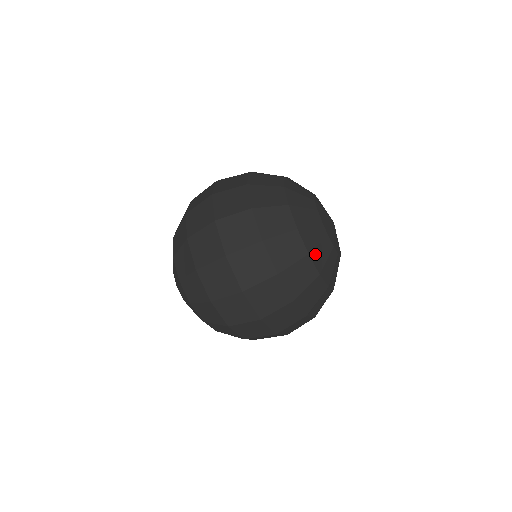
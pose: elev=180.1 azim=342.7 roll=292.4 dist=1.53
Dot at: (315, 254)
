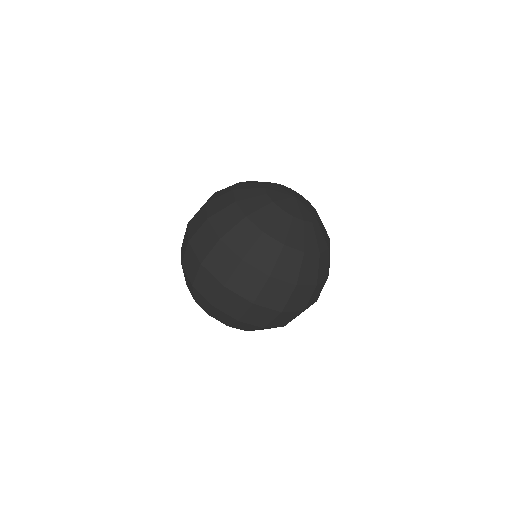
Dot at: (290, 240)
